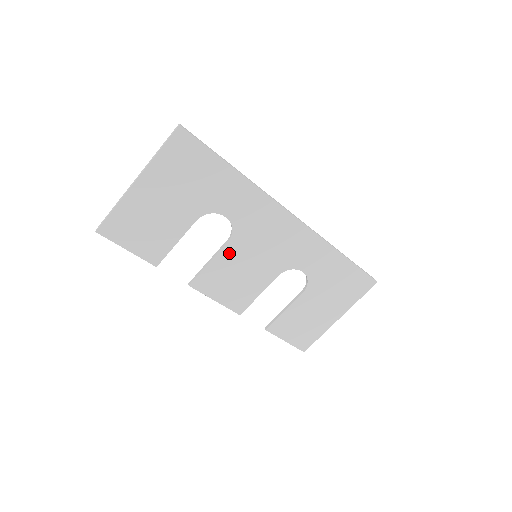
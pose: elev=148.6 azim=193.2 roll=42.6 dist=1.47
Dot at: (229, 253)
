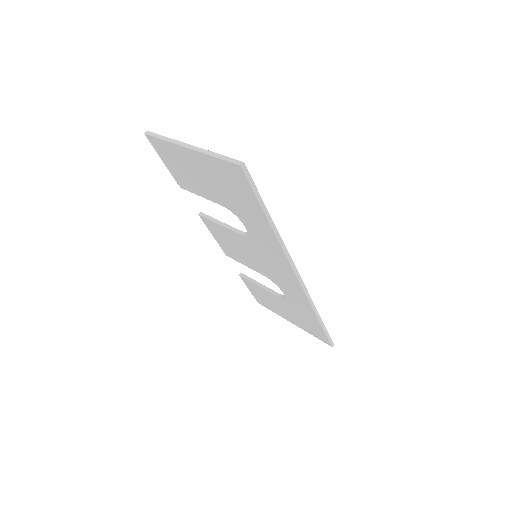
Dot at: (236, 237)
